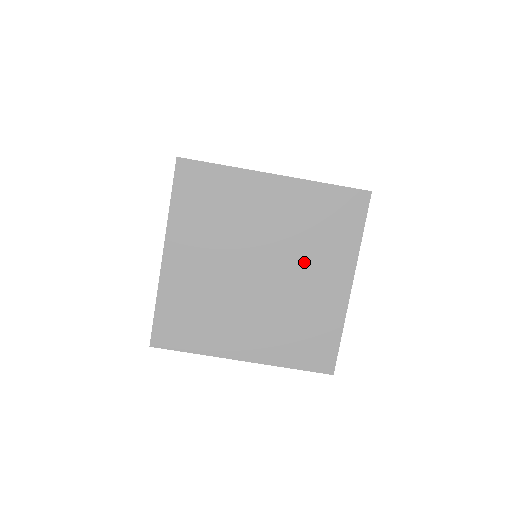
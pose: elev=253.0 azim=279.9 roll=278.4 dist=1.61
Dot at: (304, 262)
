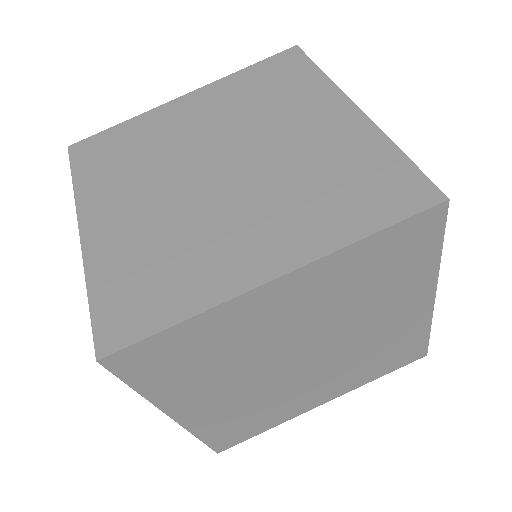
Dot at: (273, 126)
